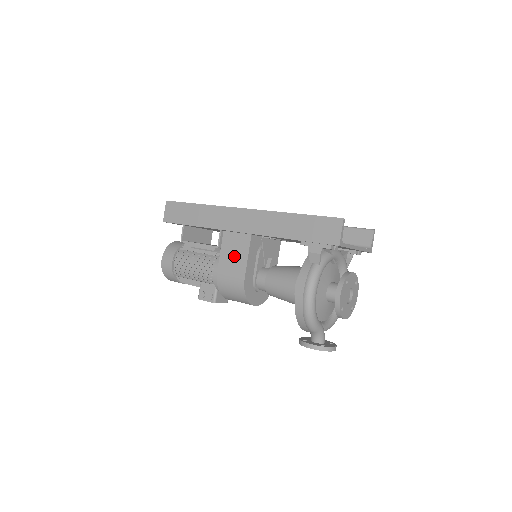
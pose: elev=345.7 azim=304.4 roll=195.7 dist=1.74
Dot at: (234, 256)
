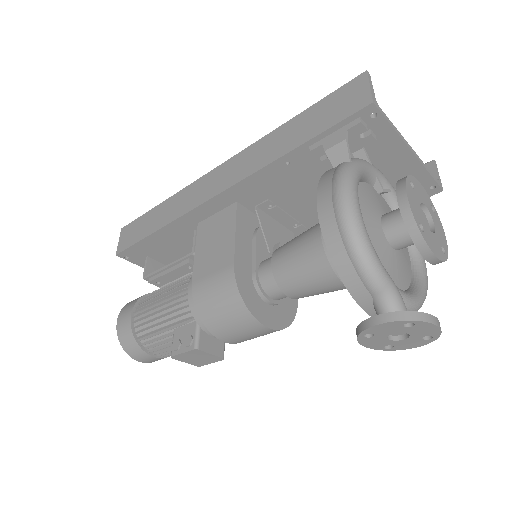
Dot at: (215, 244)
